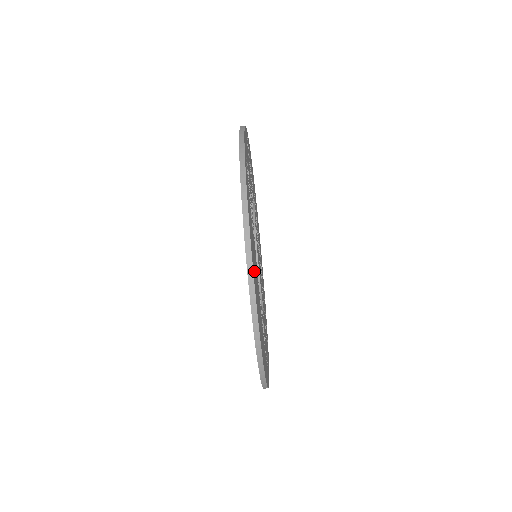
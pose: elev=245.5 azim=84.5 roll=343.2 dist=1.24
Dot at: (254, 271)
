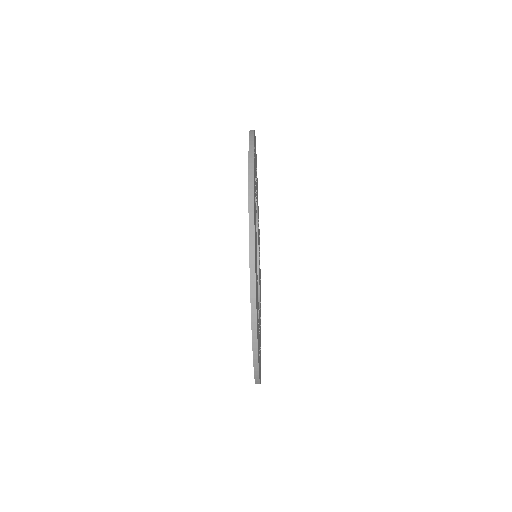
Dot at: (255, 243)
